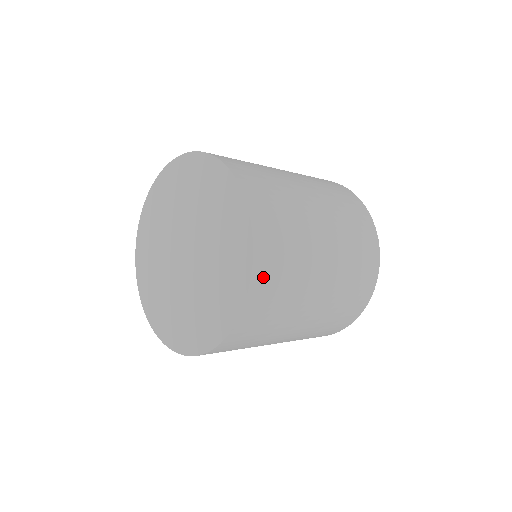
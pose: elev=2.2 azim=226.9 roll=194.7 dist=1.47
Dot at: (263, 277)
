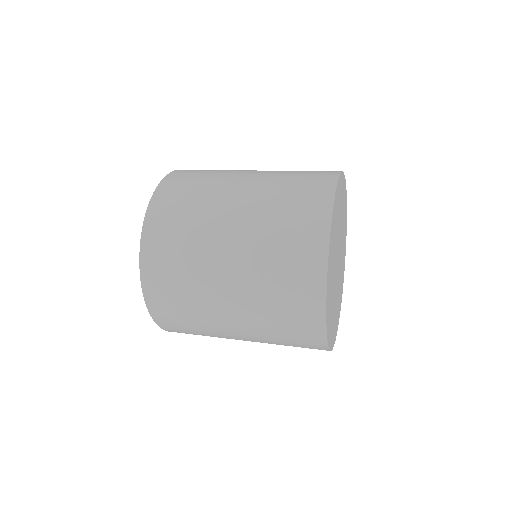
Dot at: (164, 320)
